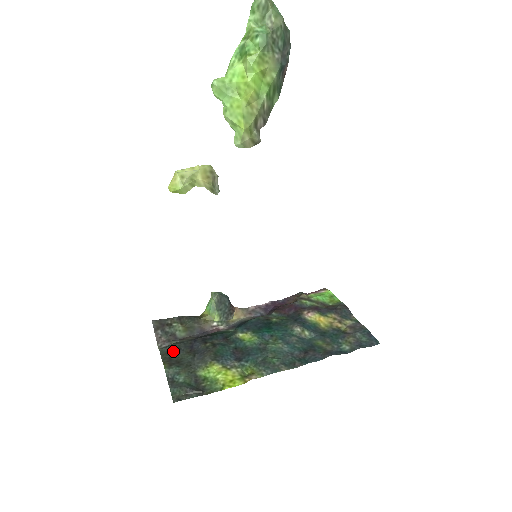
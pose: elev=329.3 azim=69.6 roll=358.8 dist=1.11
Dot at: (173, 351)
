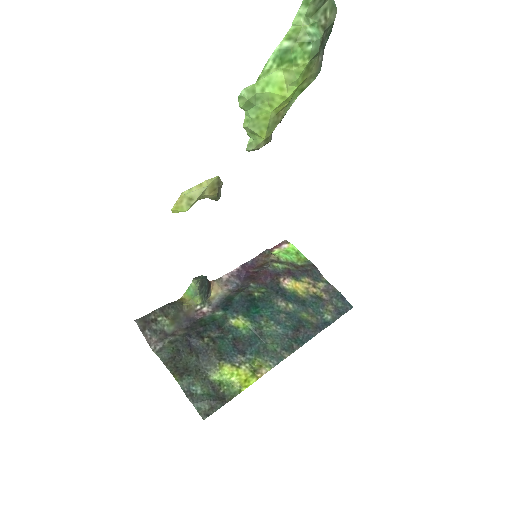
Dot at: (174, 356)
